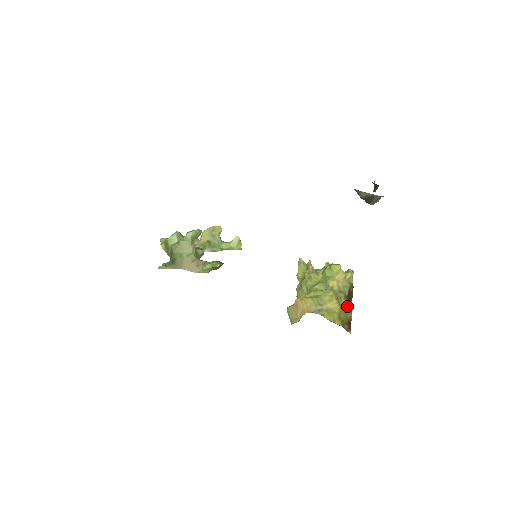
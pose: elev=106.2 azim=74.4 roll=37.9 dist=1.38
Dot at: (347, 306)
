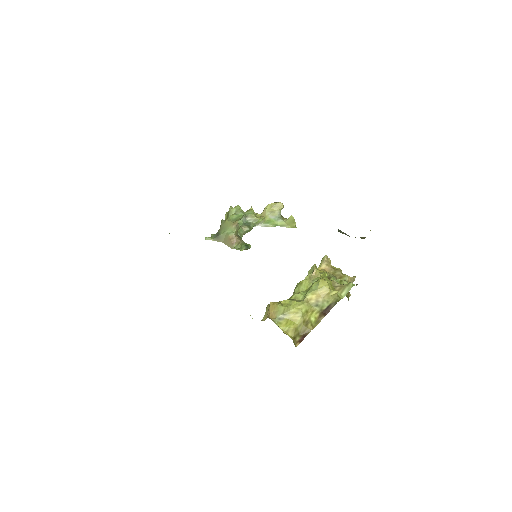
Dot at: (315, 320)
